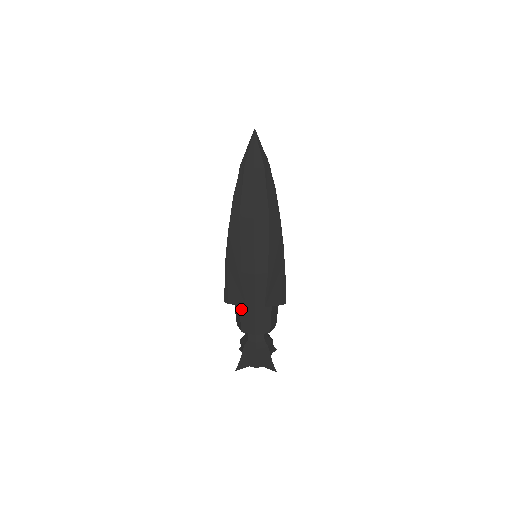
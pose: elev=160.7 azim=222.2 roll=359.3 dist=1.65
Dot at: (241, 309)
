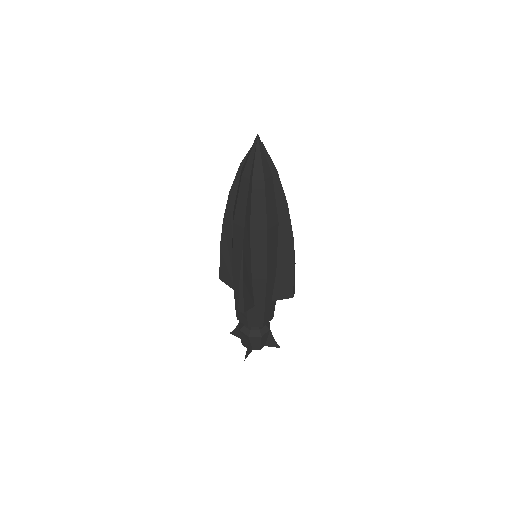
Dot at: (249, 309)
